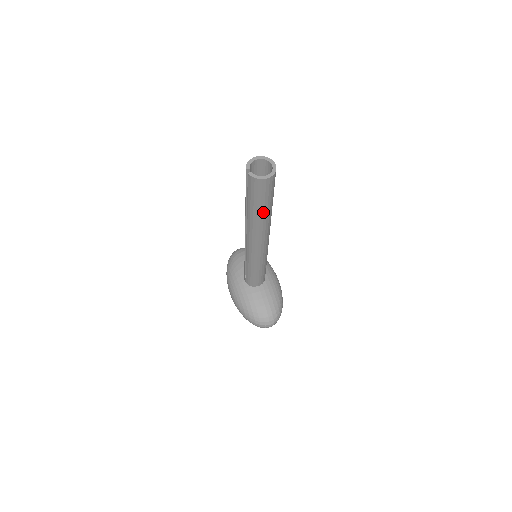
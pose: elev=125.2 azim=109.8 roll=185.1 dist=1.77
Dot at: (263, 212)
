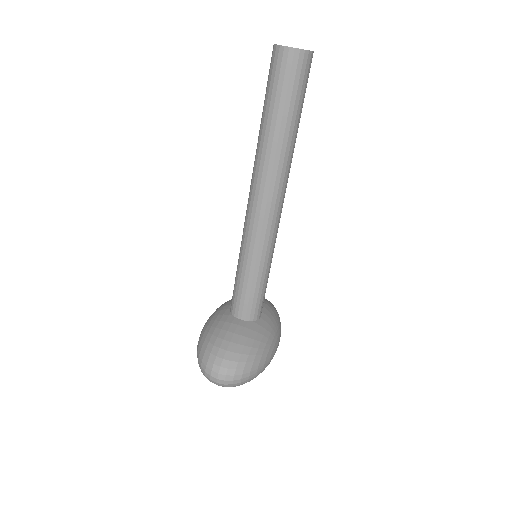
Dot at: (275, 126)
